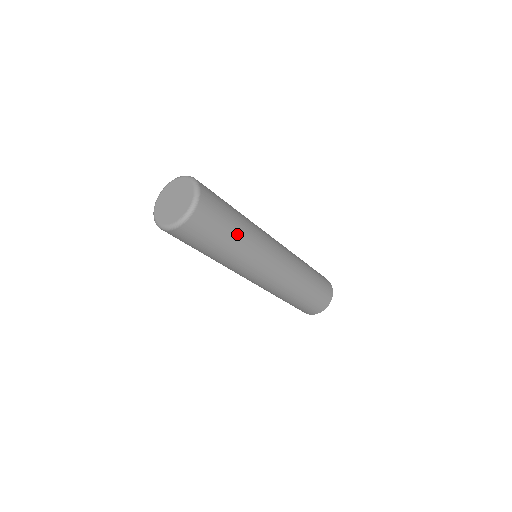
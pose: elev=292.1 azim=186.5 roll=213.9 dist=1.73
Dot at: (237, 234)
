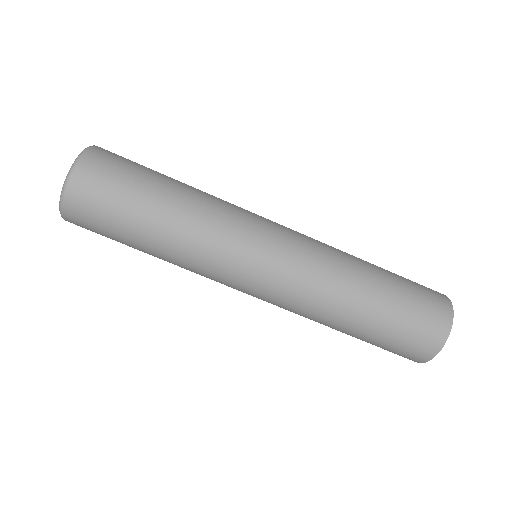
Dot at: (174, 188)
